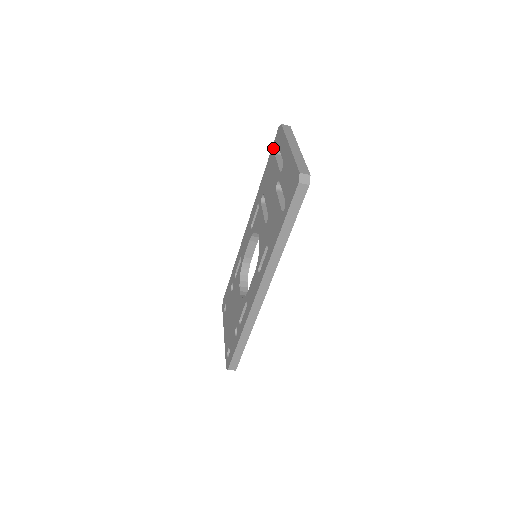
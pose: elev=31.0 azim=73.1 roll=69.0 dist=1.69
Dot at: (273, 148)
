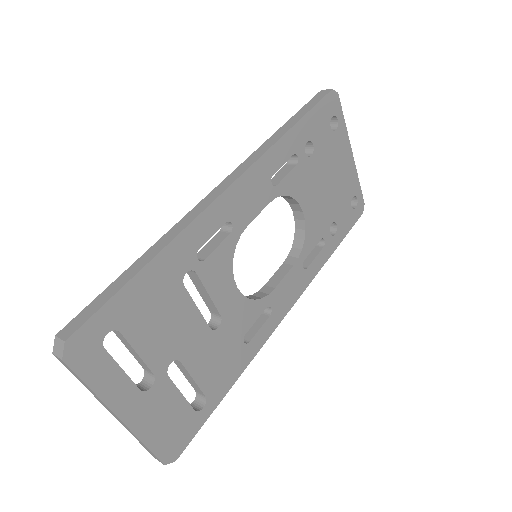
Dot at: occluded
